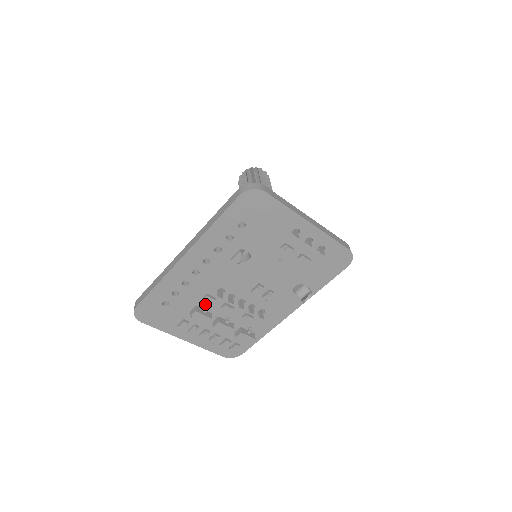
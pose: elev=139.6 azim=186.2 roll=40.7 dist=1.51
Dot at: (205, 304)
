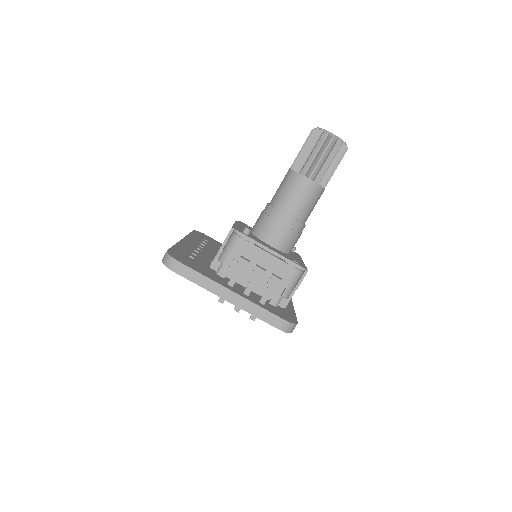
Dot at: occluded
